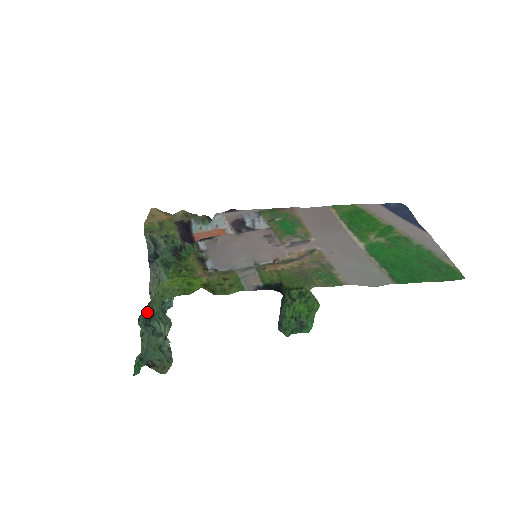
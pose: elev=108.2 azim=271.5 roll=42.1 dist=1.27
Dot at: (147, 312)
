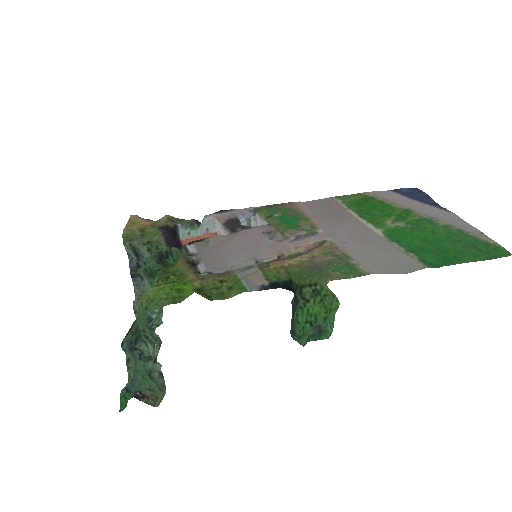
Dot at: (132, 333)
